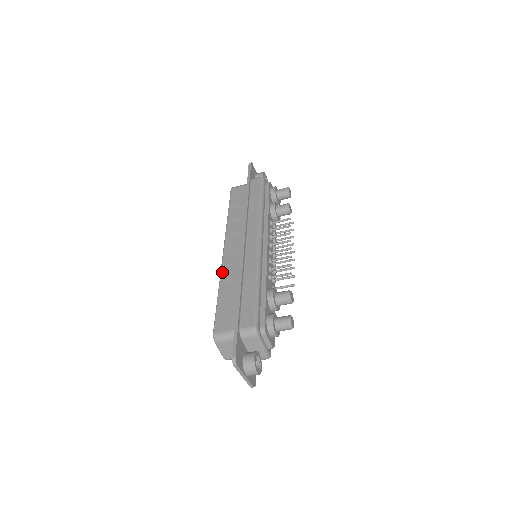
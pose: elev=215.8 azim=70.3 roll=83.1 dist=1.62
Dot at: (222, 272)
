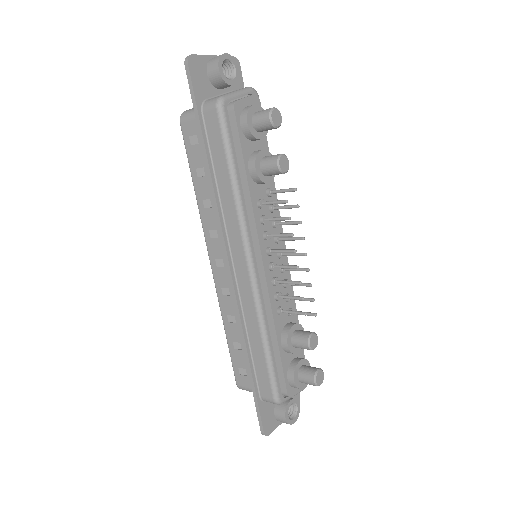
Dot at: (219, 302)
